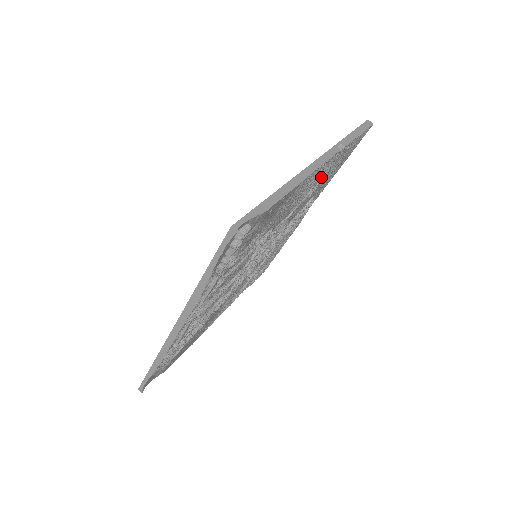
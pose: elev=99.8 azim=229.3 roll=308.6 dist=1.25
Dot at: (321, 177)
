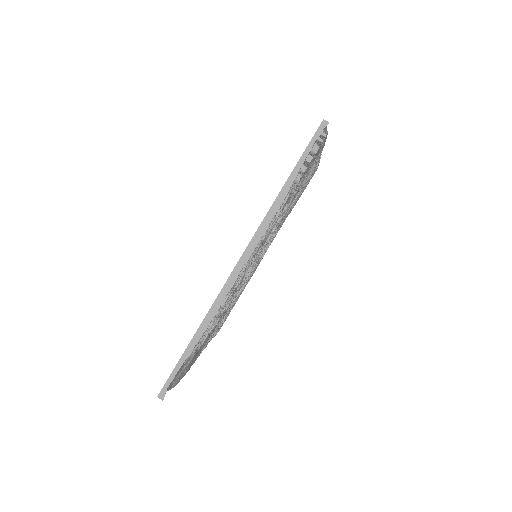
Dot at: (302, 186)
